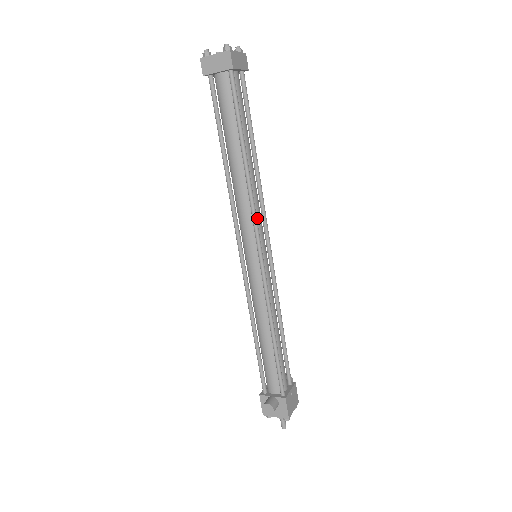
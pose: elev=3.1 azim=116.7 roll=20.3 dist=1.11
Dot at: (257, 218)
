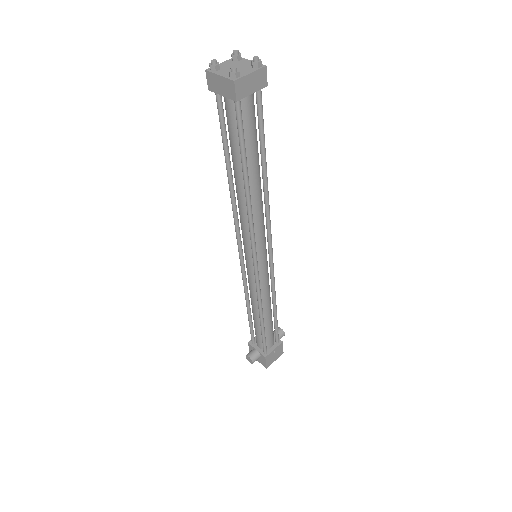
Dot at: (257, 233)
